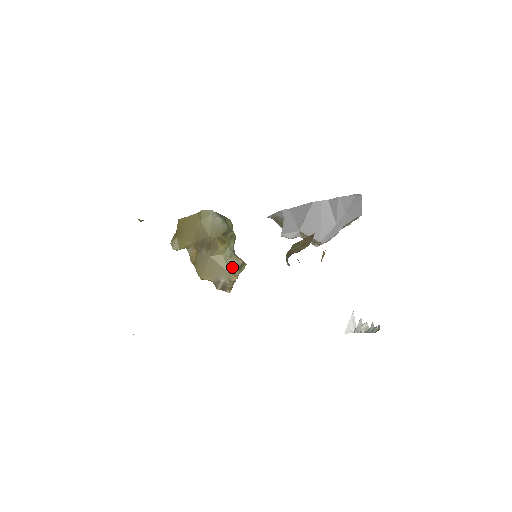
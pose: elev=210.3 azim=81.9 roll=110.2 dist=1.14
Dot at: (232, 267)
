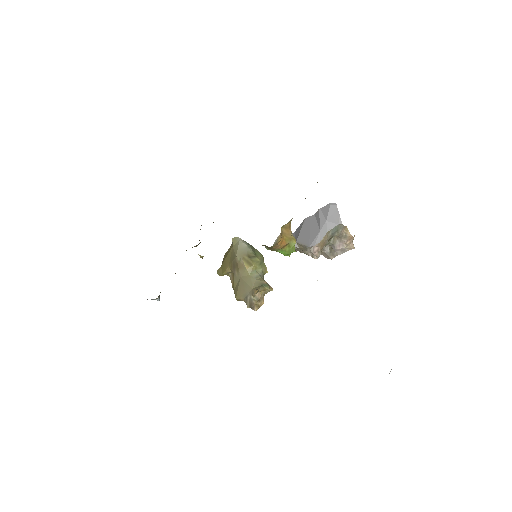
Dot at: (256, 285)
